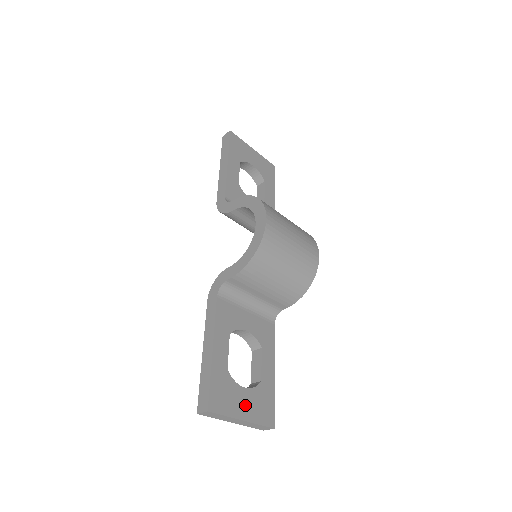
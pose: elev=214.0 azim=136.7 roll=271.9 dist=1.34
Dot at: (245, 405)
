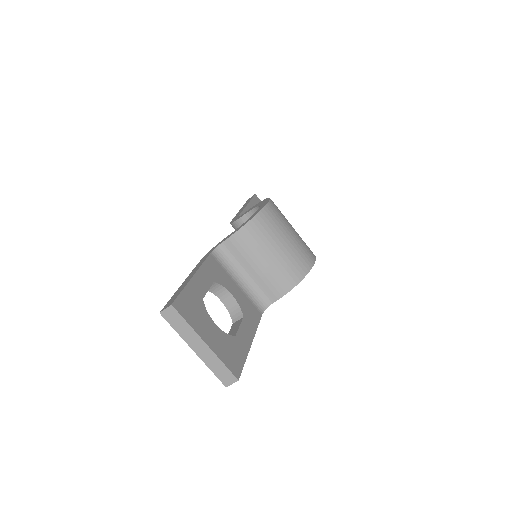
Dot at: (212, 335)
